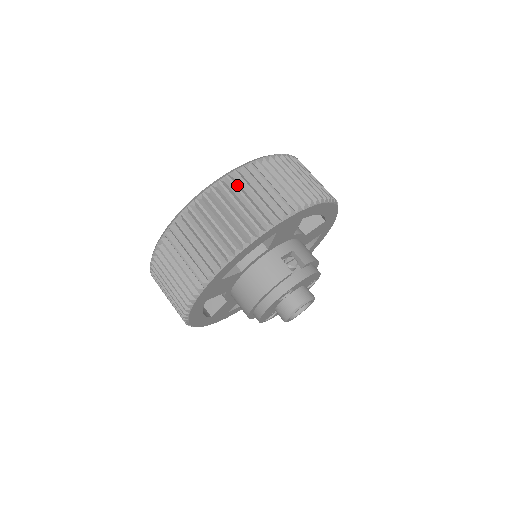
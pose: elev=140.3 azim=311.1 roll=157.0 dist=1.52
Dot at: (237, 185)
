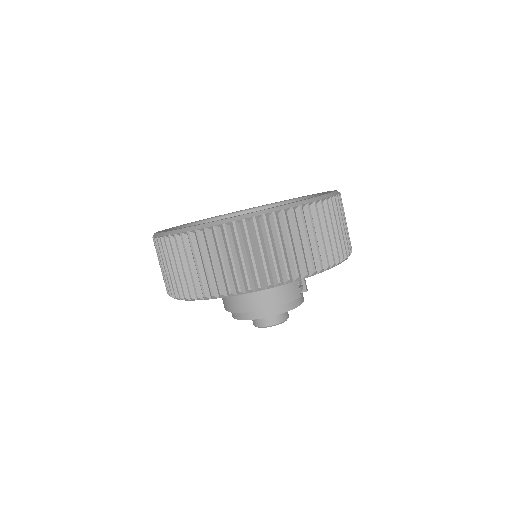
Dot at: (325, 214)
